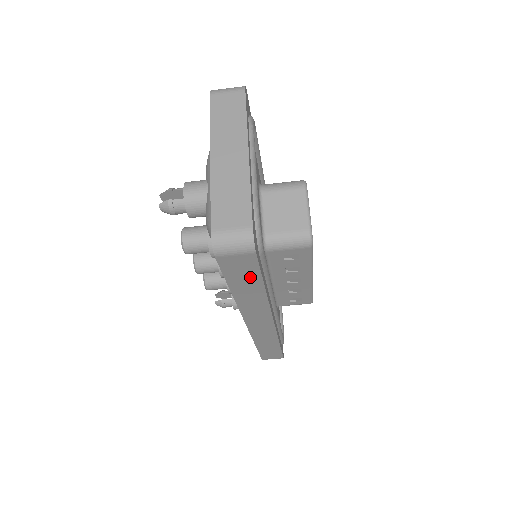
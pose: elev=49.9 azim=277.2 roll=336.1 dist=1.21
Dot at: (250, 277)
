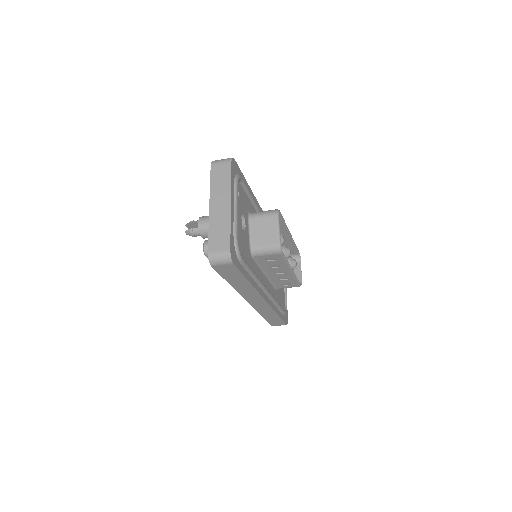
Dot at: (236, 276)
